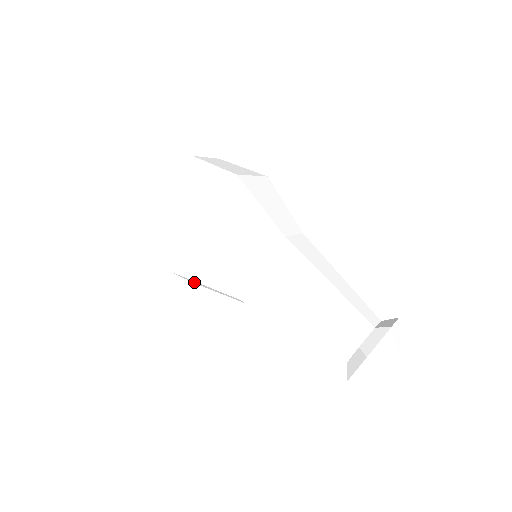
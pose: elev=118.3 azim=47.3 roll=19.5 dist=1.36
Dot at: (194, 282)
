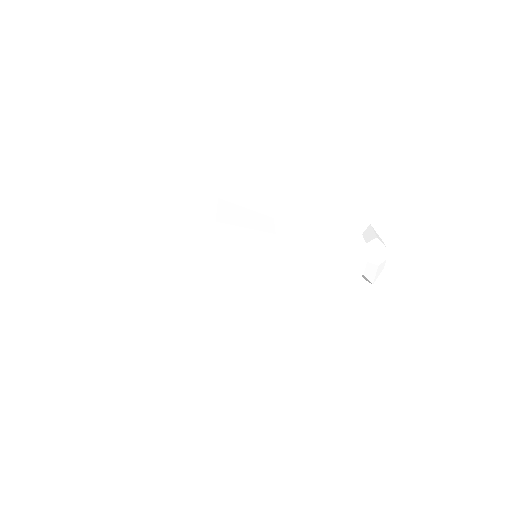
Dot at: (226, 253)
